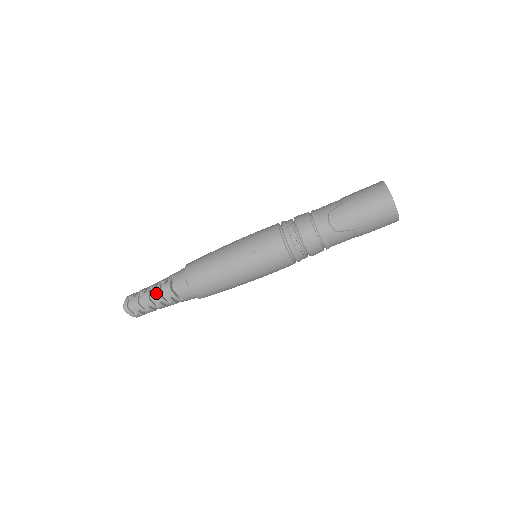
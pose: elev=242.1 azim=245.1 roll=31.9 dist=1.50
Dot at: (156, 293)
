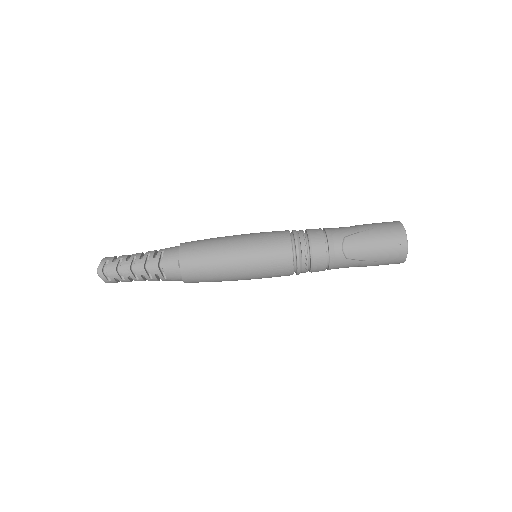
Dot at: (140, 265)
